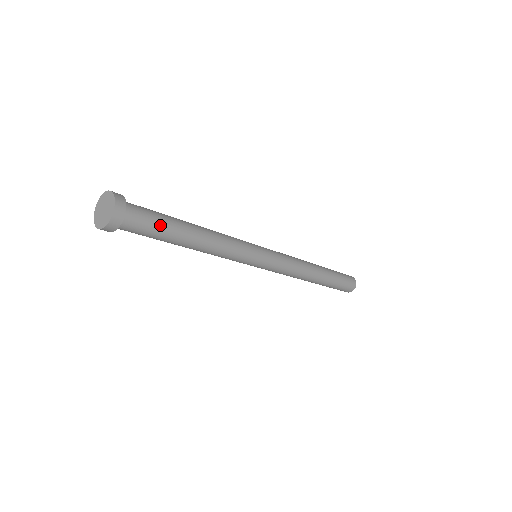
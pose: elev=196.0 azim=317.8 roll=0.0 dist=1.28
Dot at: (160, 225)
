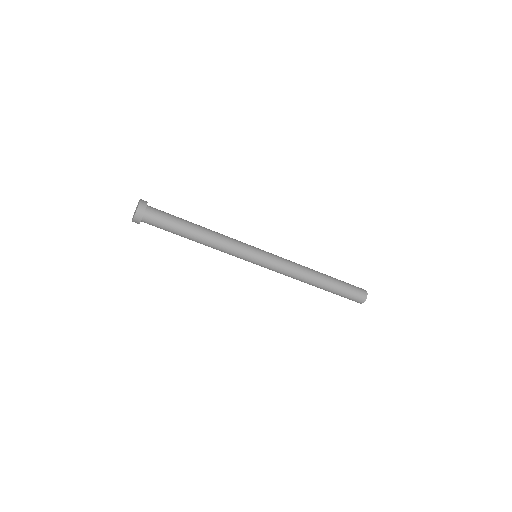
Dot at: (169, 226)
